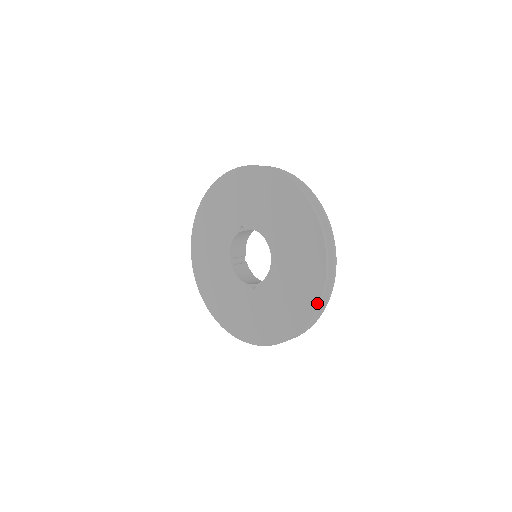
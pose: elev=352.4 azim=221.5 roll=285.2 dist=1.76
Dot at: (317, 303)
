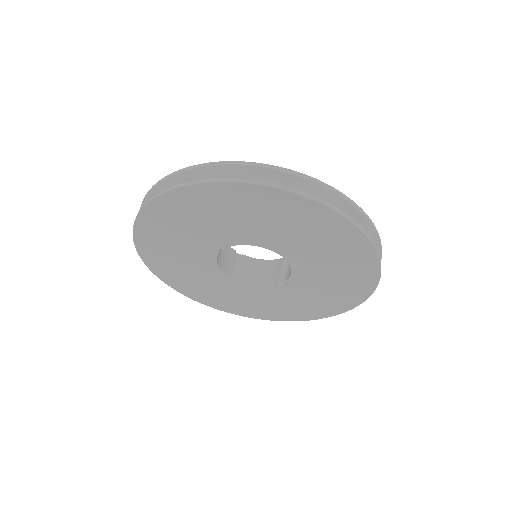
Dot at: (378, 265)
